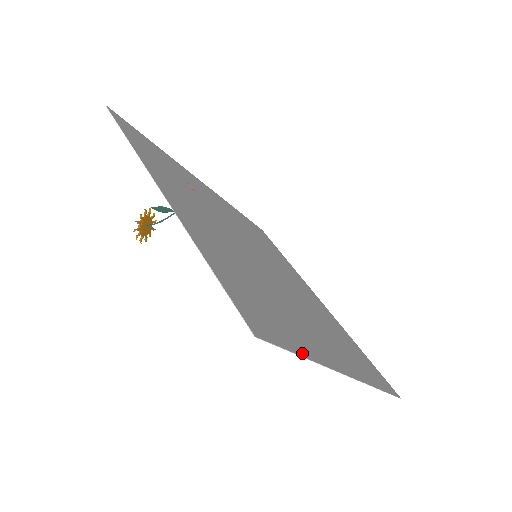
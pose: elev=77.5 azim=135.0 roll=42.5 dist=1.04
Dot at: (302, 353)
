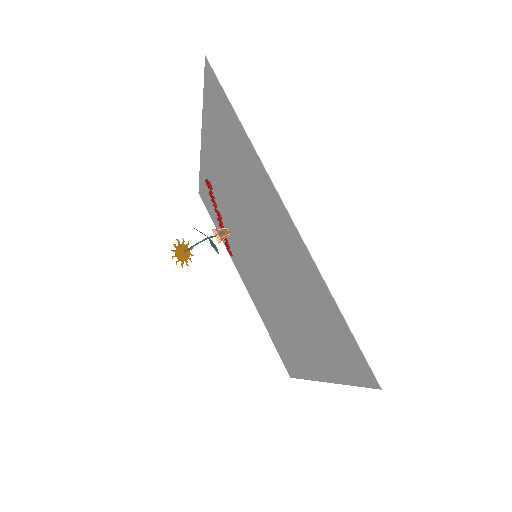
Dot at: (239, 122)
